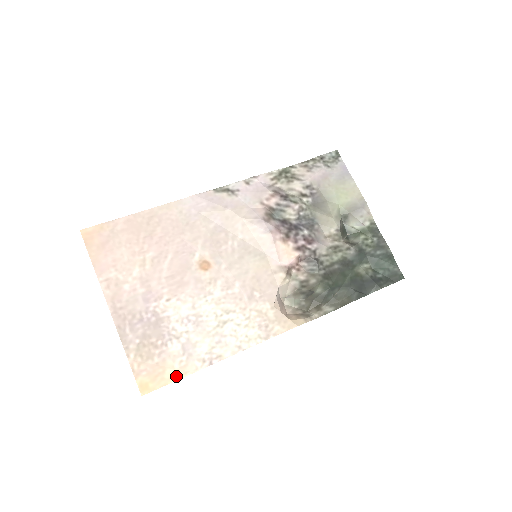
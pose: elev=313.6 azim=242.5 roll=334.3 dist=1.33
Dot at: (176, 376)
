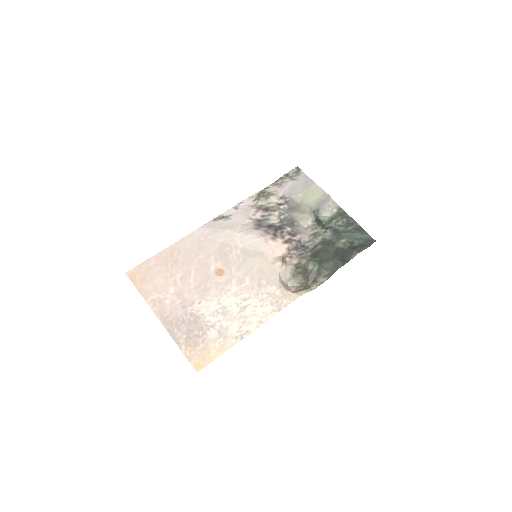
Dot at: (219, 353)
